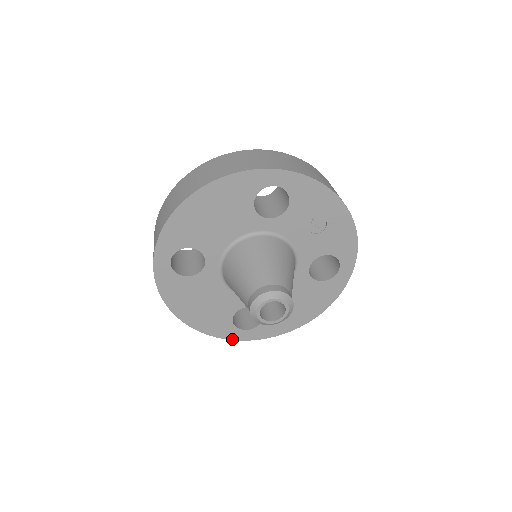
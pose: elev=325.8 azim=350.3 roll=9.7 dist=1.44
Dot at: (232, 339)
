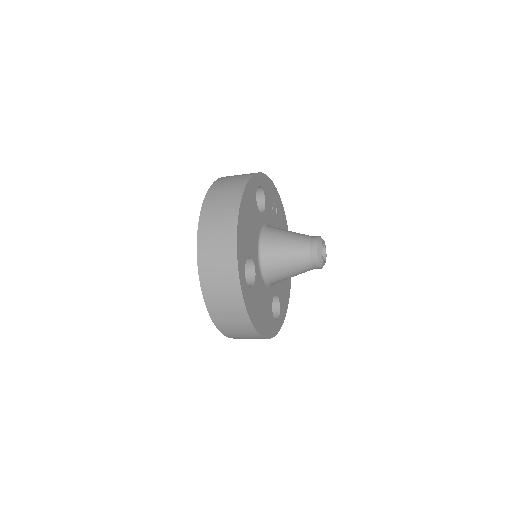
Dot at: (276, 334)
